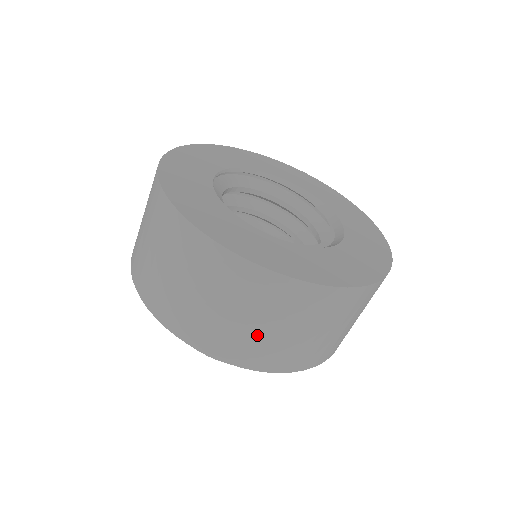
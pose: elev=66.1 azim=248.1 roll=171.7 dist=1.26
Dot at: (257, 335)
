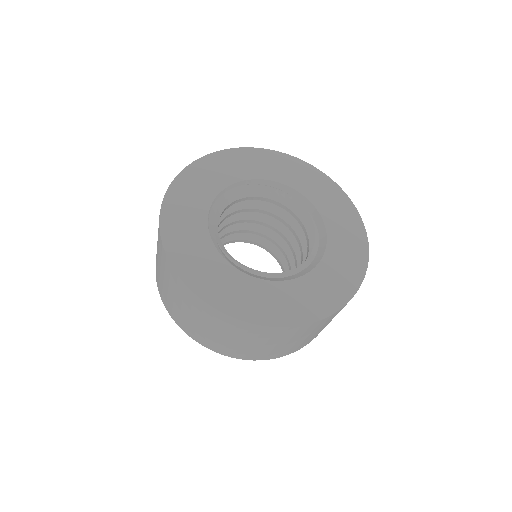
Dot at: (260, 349)
